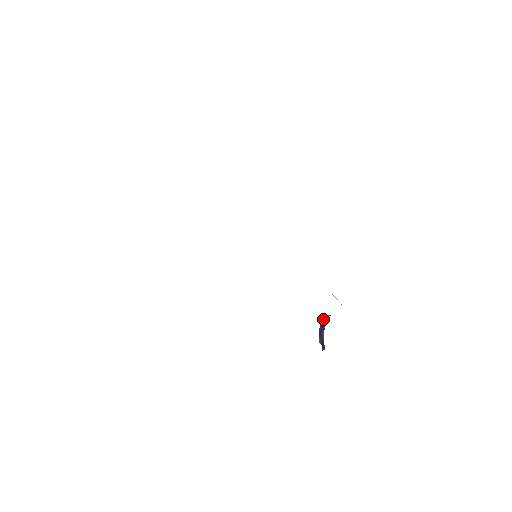
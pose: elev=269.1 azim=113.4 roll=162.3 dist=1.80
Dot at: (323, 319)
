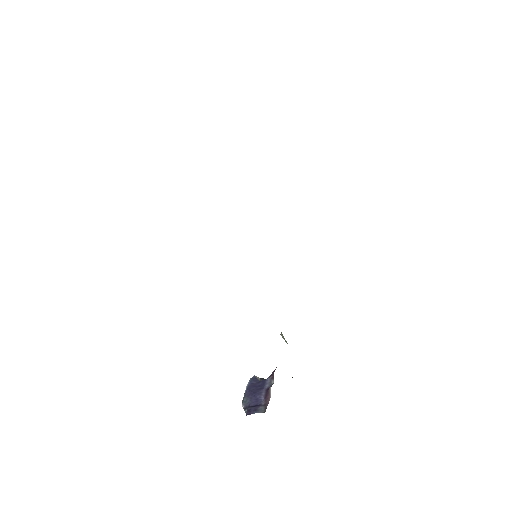
Dot at: (258, 378)
